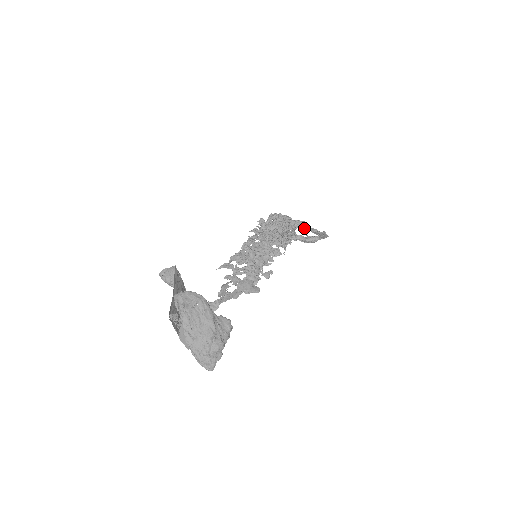
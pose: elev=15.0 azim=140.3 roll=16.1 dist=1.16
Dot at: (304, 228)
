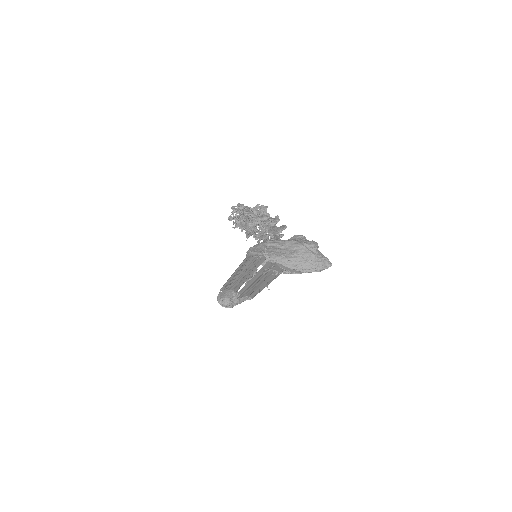
Dot at: occluded
